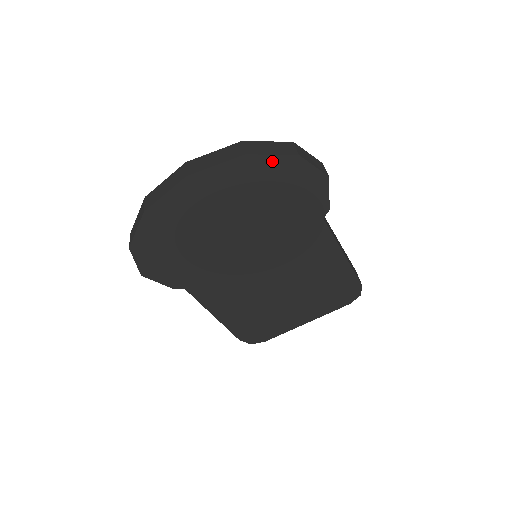
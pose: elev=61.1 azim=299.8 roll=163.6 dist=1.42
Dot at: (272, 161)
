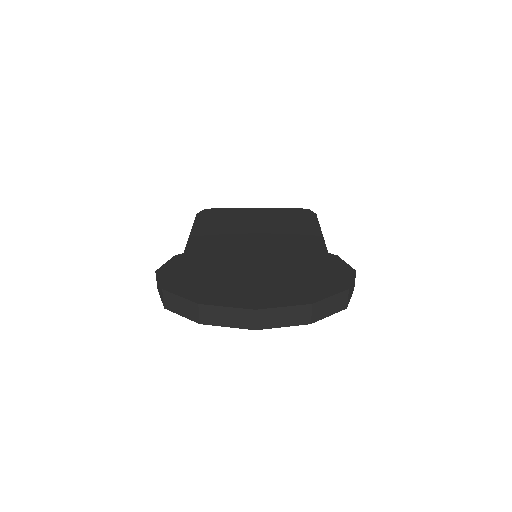
Dot at: occluded
